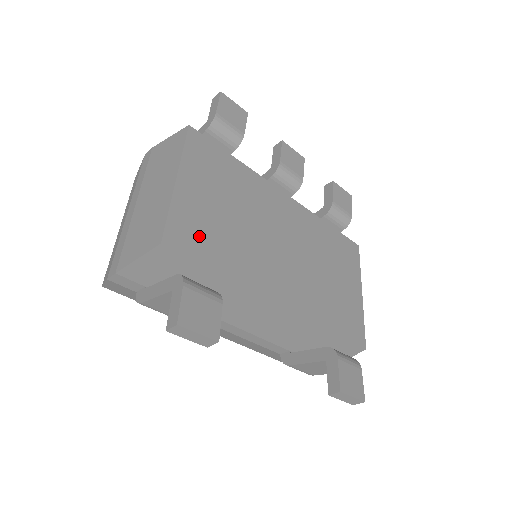
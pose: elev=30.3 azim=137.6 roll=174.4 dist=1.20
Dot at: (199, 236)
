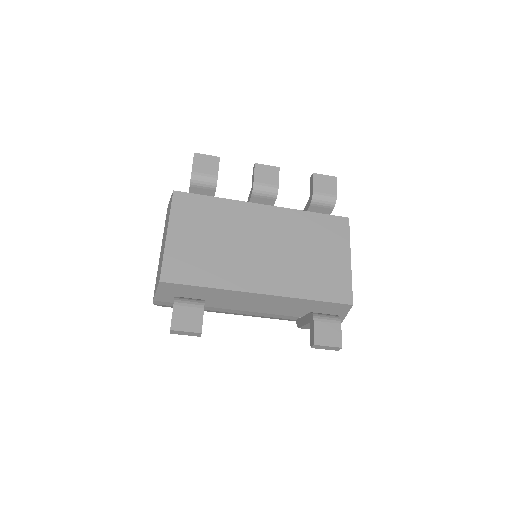
Dot at: (187, 267)
